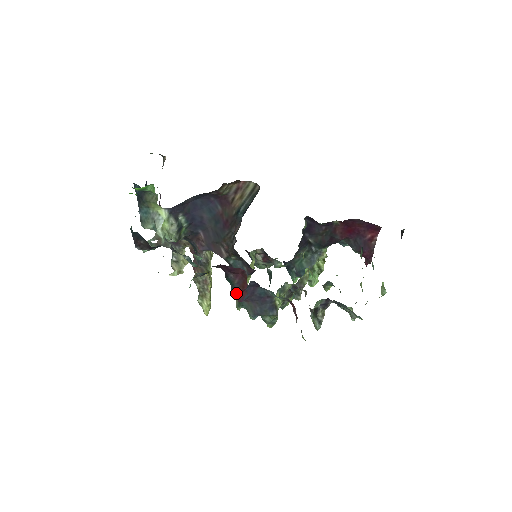
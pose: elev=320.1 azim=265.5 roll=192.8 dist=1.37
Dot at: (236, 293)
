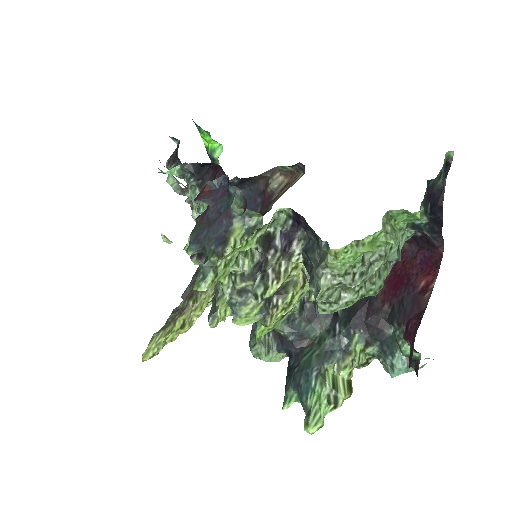
Dot at: occluded
